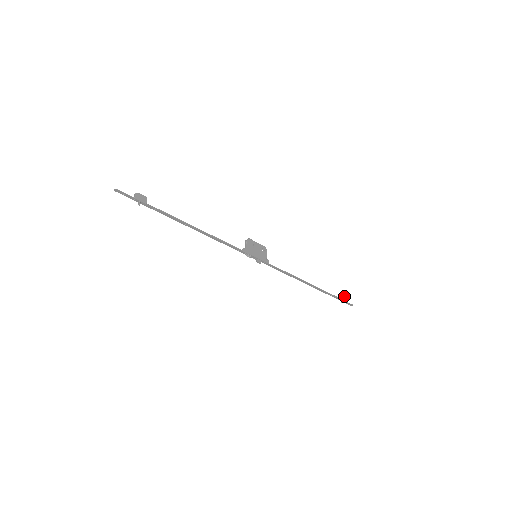
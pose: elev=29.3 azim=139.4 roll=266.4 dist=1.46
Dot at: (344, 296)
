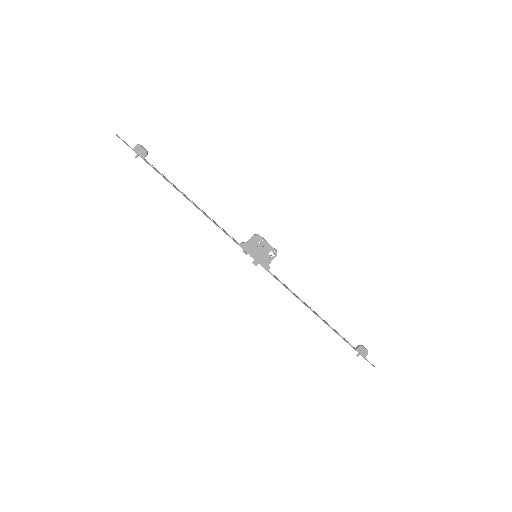
Dot at: (367, 351)
